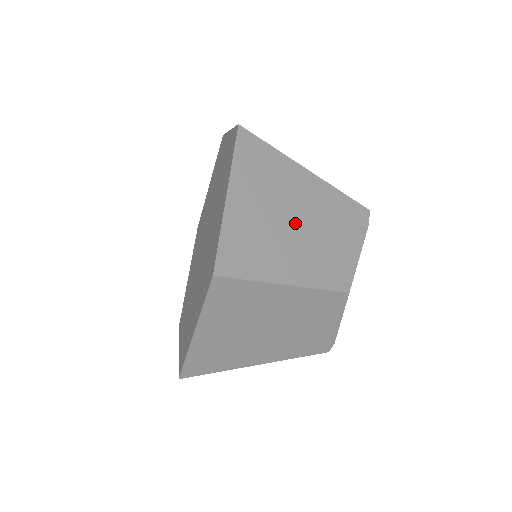
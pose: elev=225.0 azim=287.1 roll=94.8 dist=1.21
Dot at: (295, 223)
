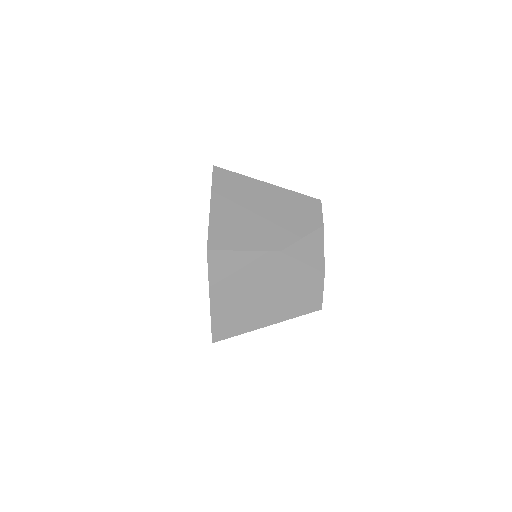
Dot at: occluded
